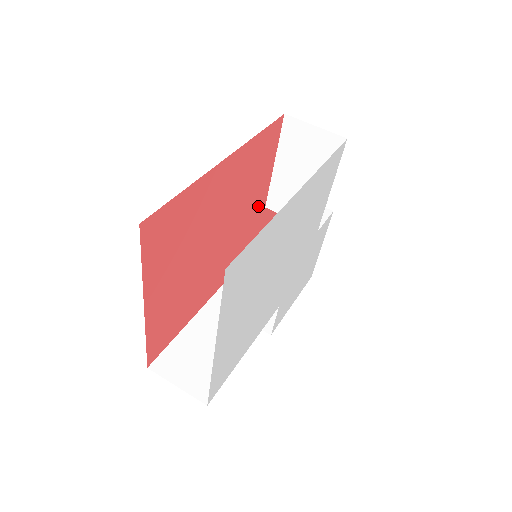
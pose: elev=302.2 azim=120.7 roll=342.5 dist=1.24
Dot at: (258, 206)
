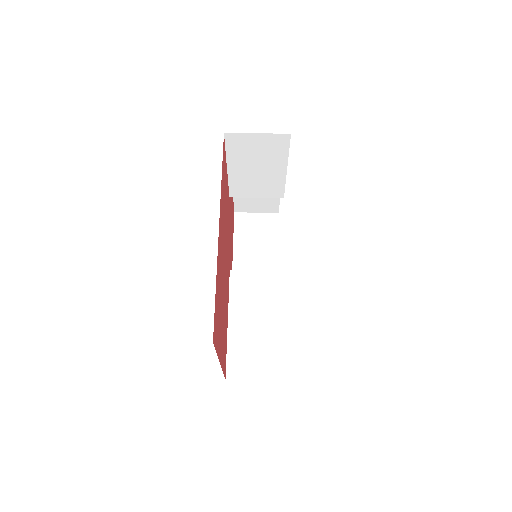
Dot at: (228, 205)
